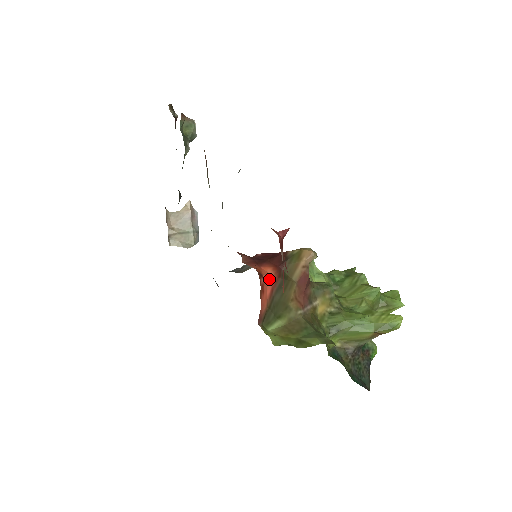
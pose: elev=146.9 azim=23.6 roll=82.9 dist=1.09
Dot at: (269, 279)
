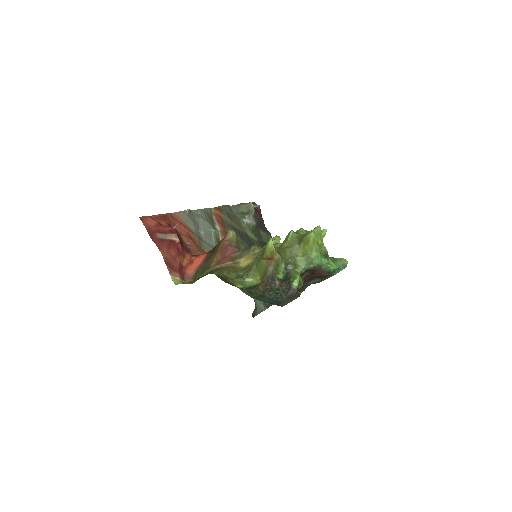
Dot at: (202, 256)
